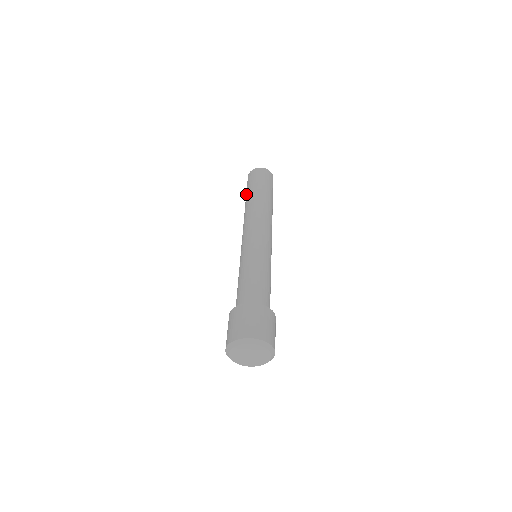
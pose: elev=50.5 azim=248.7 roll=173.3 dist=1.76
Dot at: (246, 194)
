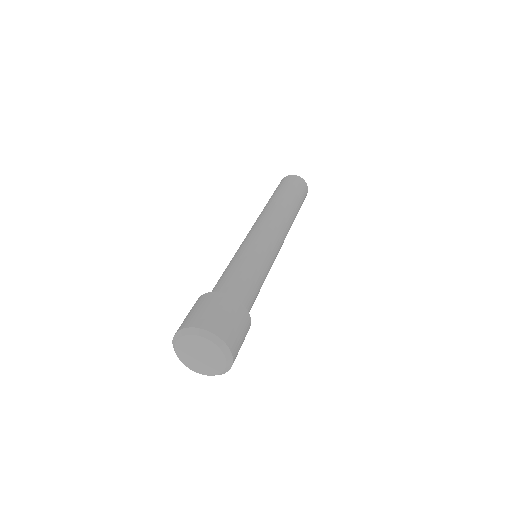
Dot at: occluded
